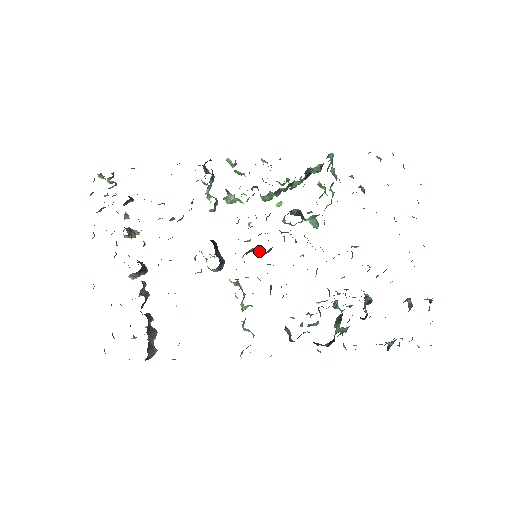
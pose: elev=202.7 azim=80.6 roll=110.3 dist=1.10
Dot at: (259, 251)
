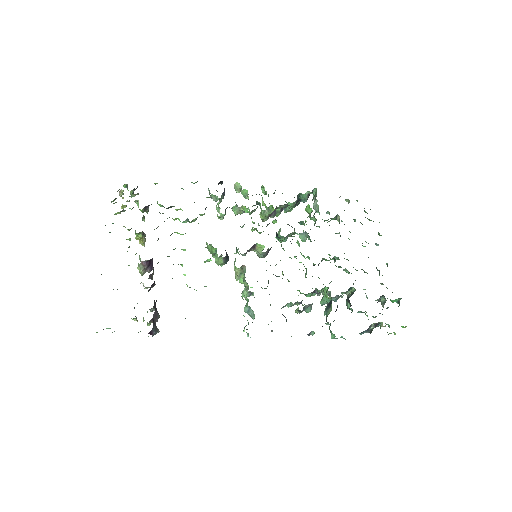
Dot at: (261, 248)
